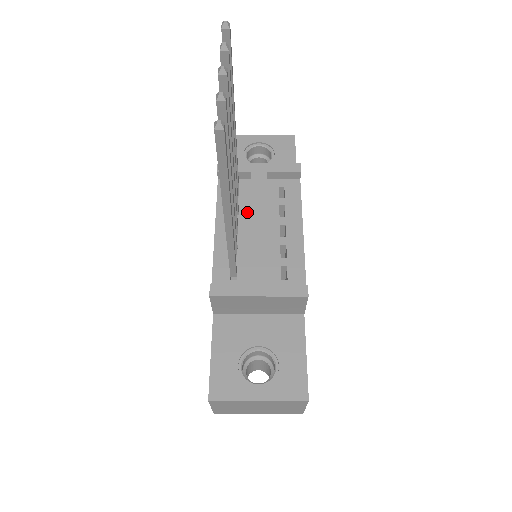
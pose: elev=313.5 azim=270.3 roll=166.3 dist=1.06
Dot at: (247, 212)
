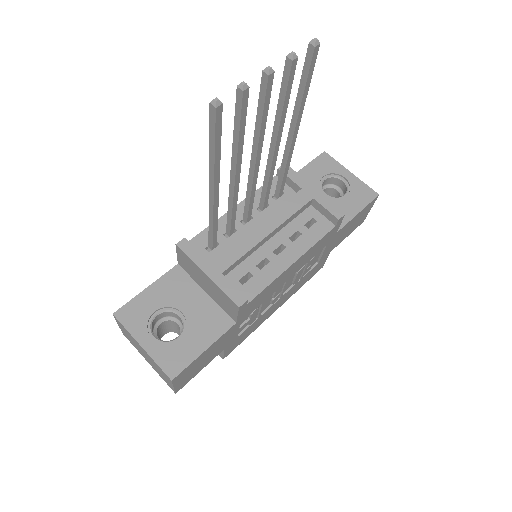
Dot at: occluded
